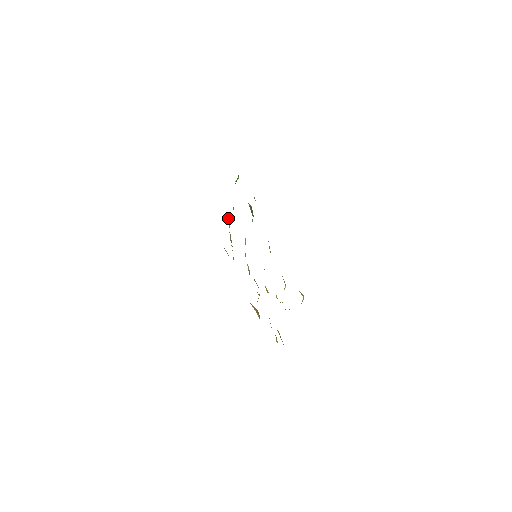
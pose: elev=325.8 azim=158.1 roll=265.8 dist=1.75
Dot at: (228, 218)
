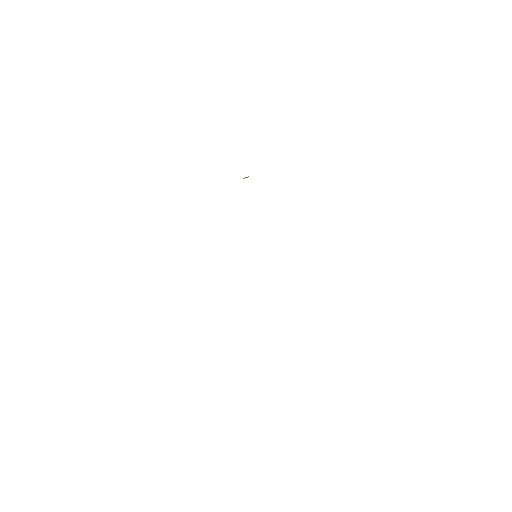
Dot at: occluded
